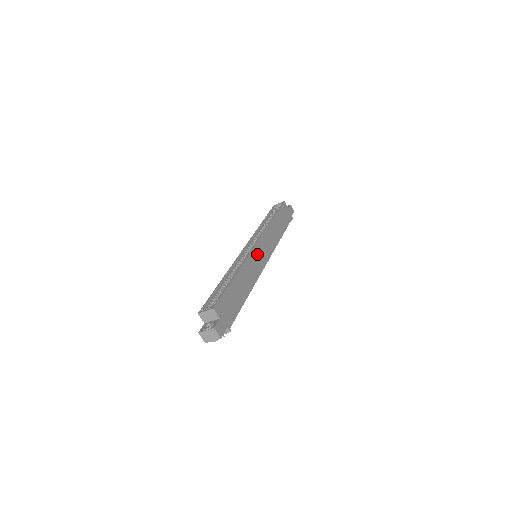
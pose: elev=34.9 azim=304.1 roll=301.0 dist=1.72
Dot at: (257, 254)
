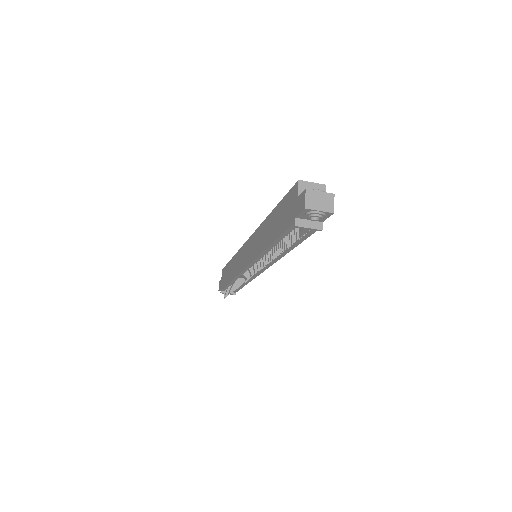
Dot at: occluded
